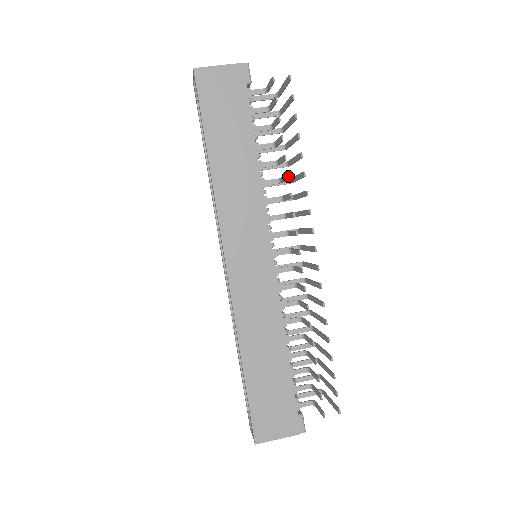
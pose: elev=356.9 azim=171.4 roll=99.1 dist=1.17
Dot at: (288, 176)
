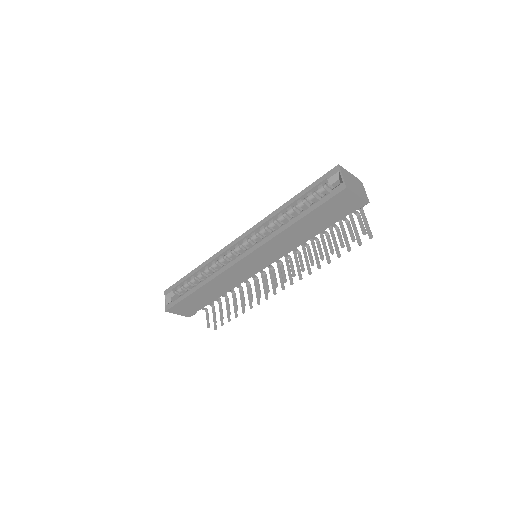
Dot at: occluded
